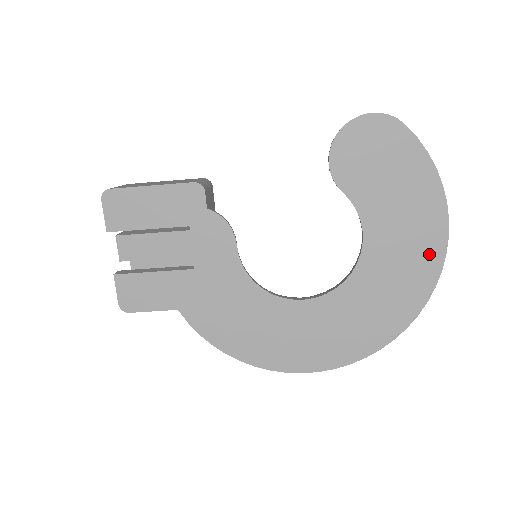
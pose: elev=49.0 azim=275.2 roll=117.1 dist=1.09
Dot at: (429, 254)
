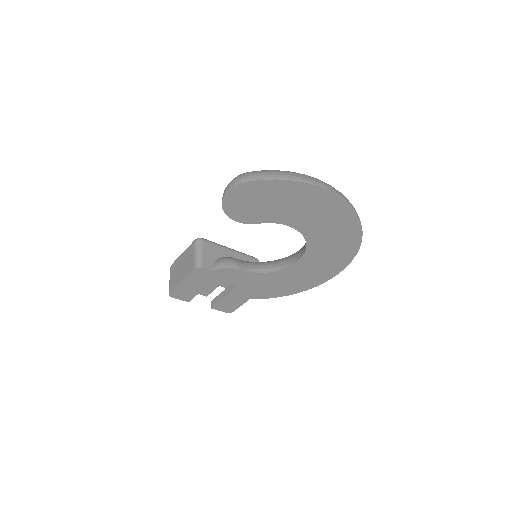
Dot at: (335, 207)
